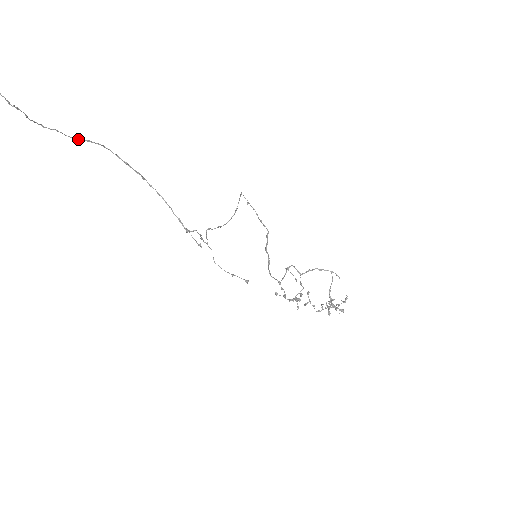
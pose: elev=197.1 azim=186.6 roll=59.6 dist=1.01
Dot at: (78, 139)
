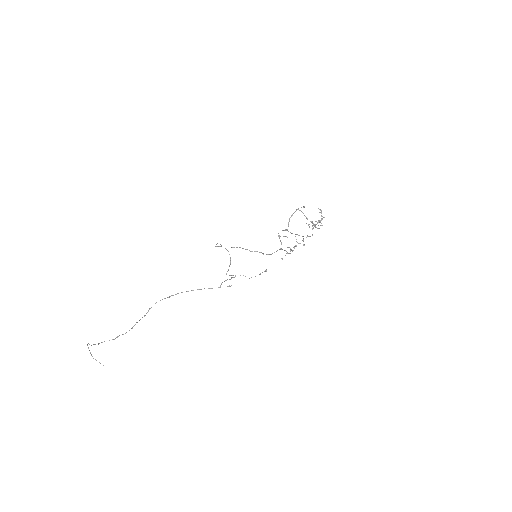
Dot at: occluded
